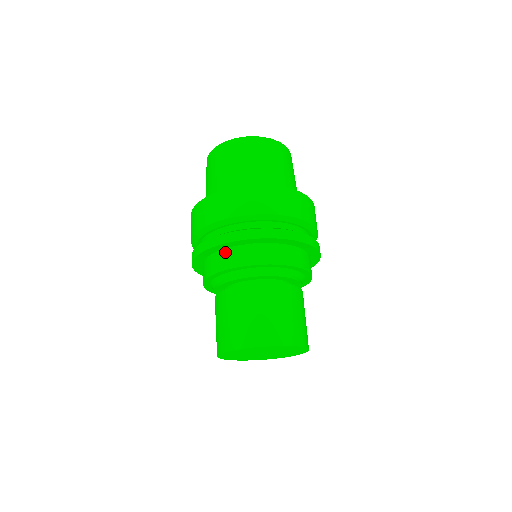
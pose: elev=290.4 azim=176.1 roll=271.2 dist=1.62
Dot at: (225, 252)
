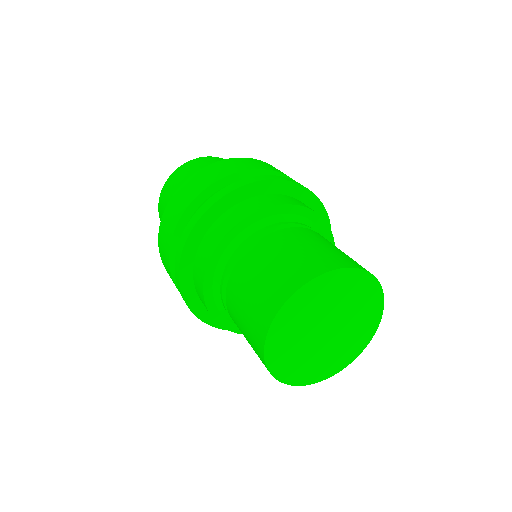
Dot at: (223, 216)
